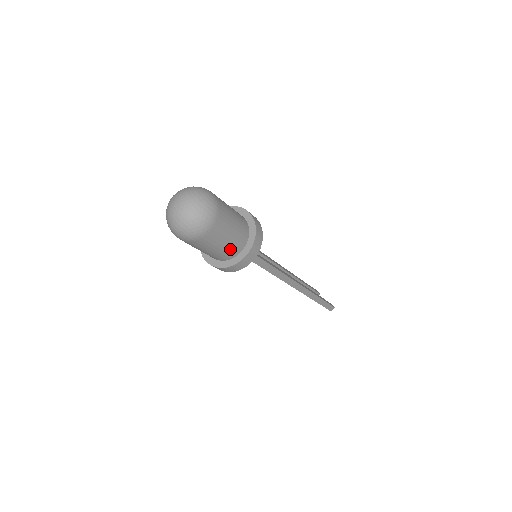
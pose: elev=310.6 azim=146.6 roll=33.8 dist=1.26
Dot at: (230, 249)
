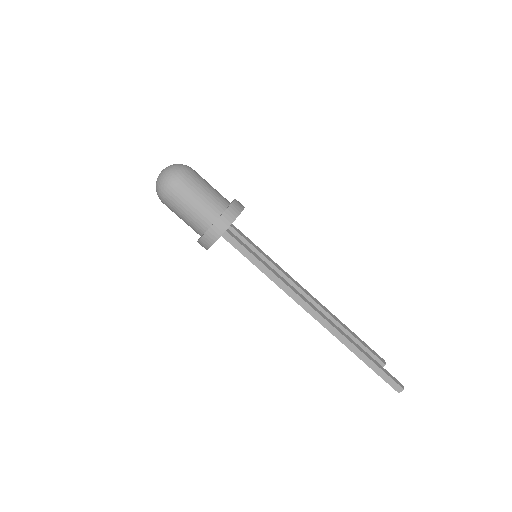
Dot at: (199, 219)
